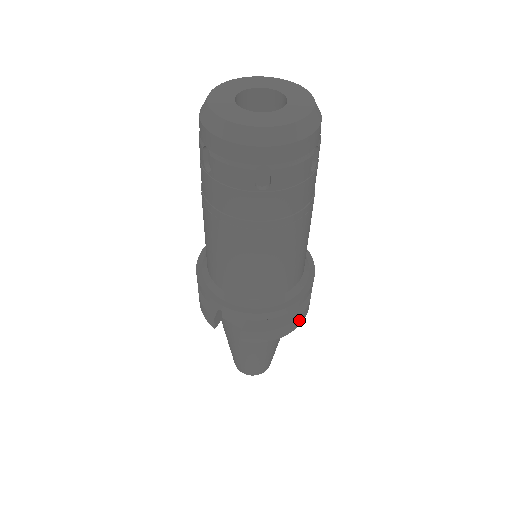
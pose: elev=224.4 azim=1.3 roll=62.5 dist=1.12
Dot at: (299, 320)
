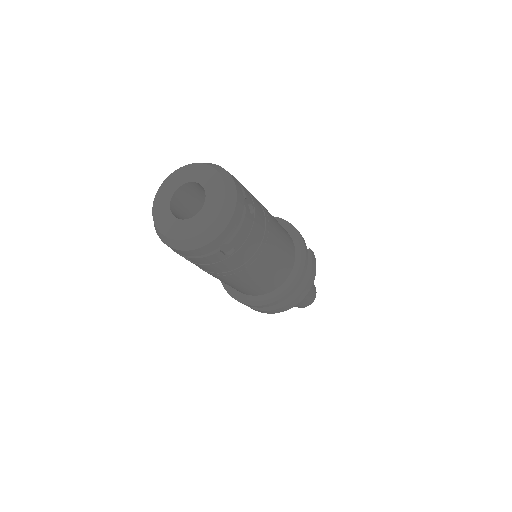
Dot at: (285, 308)
